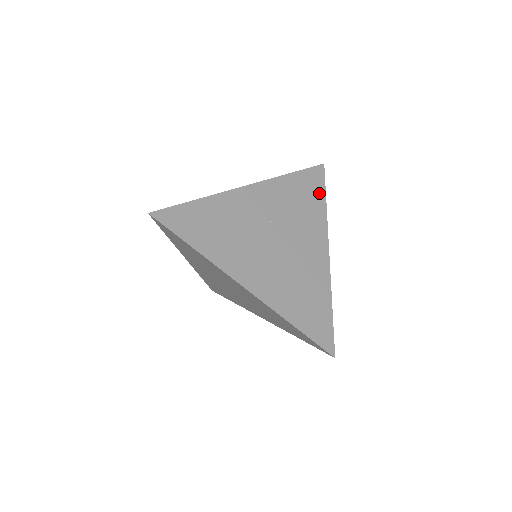
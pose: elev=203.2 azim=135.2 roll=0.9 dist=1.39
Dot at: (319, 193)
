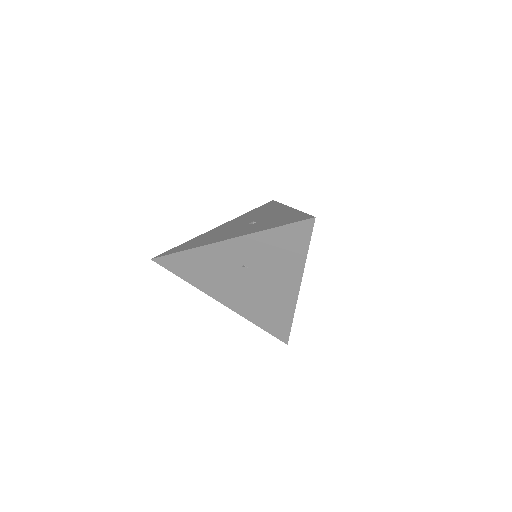
Dot at: (301, 245)
